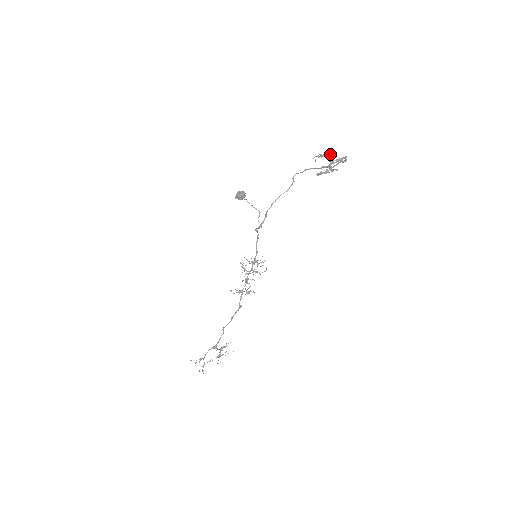
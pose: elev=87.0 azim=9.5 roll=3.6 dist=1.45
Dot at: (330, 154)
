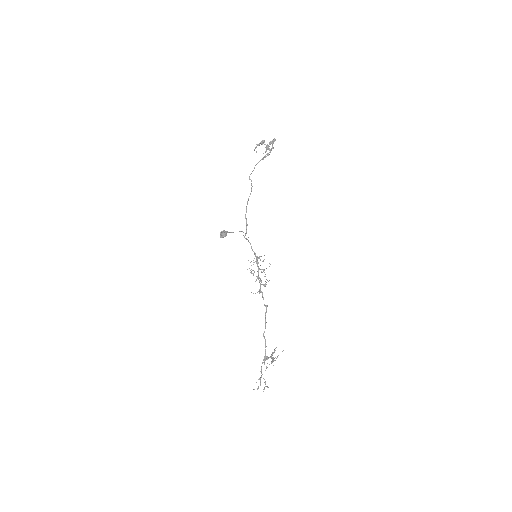
Dot at: (263, 141)
